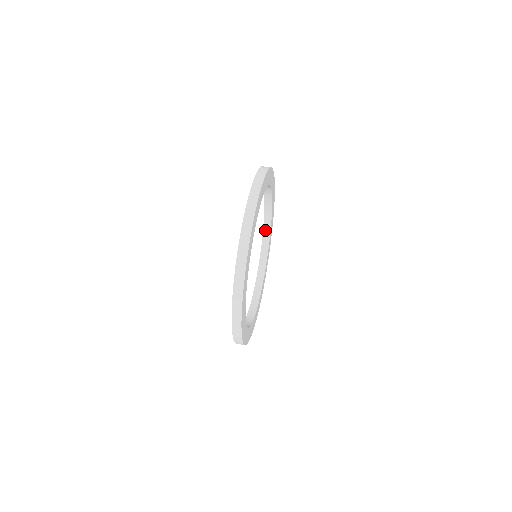
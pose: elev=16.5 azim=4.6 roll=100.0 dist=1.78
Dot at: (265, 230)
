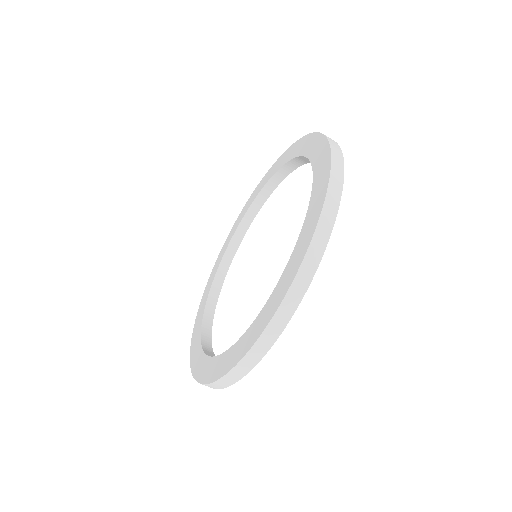
Dot at: (214, 285)
